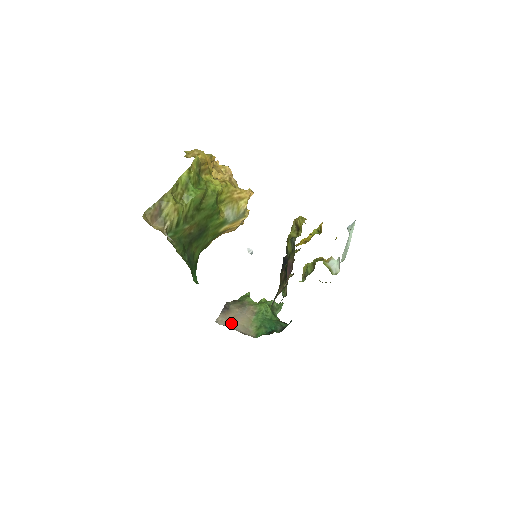
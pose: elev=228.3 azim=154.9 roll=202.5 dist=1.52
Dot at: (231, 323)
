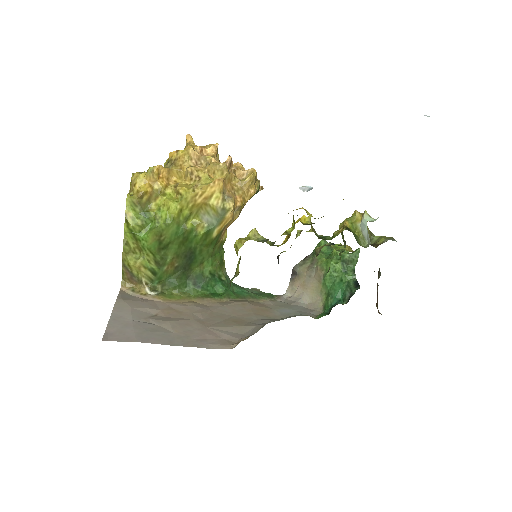
Dot at: (301, 292)
